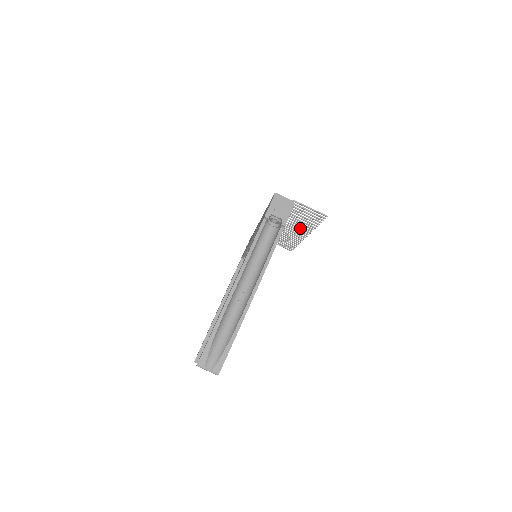
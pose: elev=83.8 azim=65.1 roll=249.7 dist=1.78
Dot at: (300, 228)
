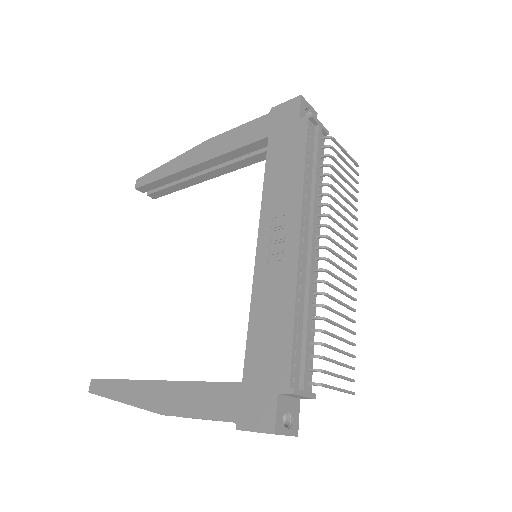
Dot at: (346, 285)
